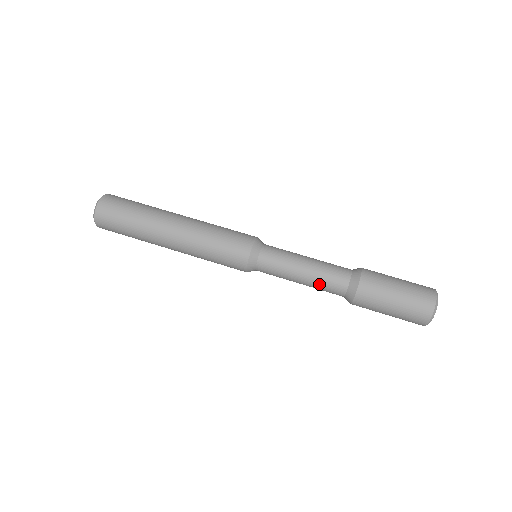
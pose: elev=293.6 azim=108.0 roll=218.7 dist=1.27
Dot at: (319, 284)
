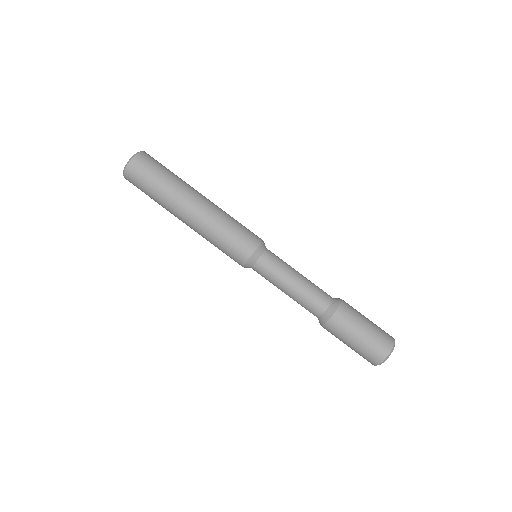
Dot at: (298, 303)
